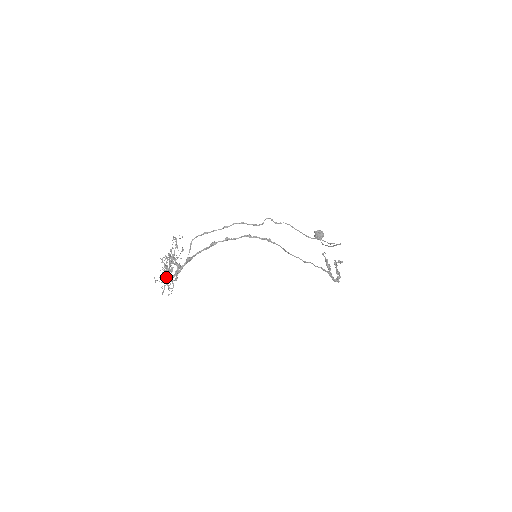
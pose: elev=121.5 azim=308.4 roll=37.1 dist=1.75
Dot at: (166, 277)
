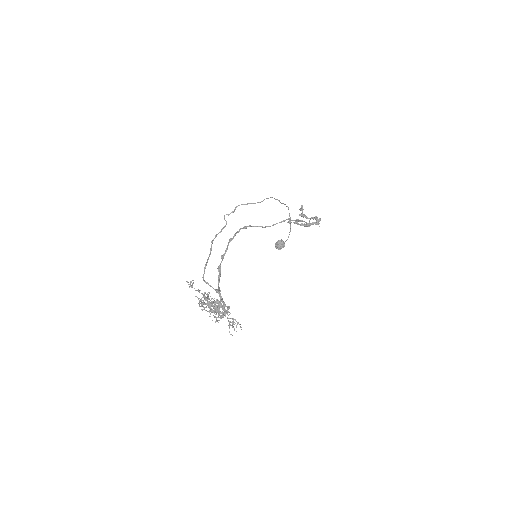
Dot at: occluded
